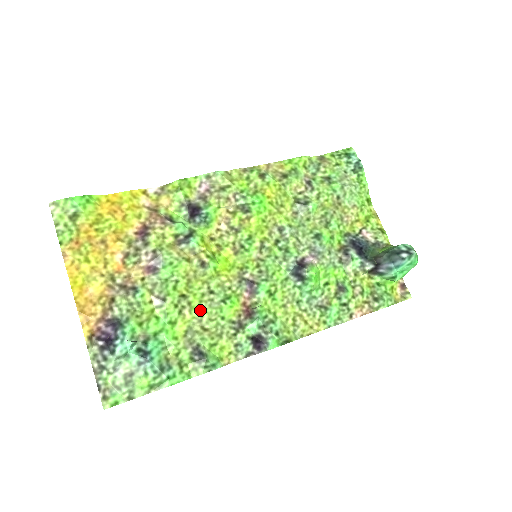
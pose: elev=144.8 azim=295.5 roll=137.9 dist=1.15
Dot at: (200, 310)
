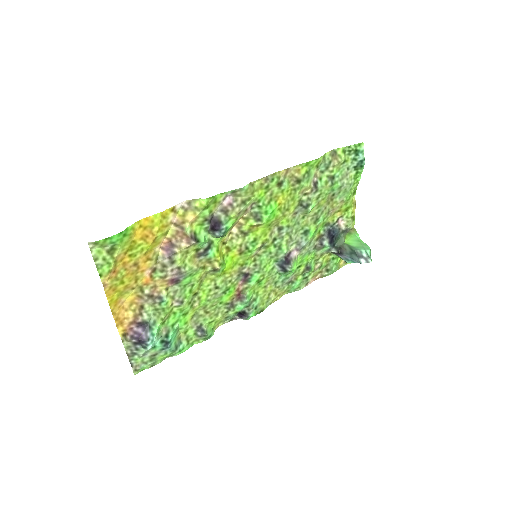
Dot at: (206, 302)
